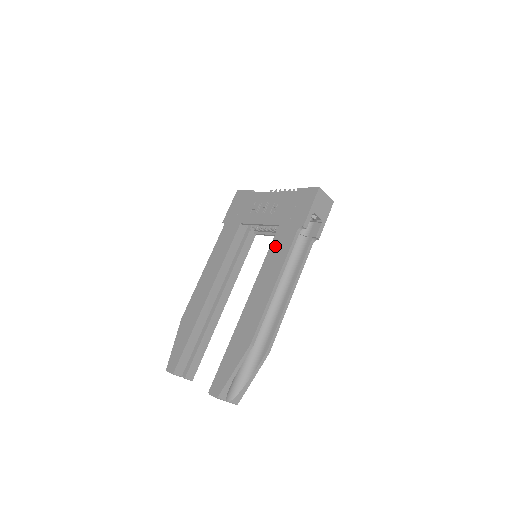
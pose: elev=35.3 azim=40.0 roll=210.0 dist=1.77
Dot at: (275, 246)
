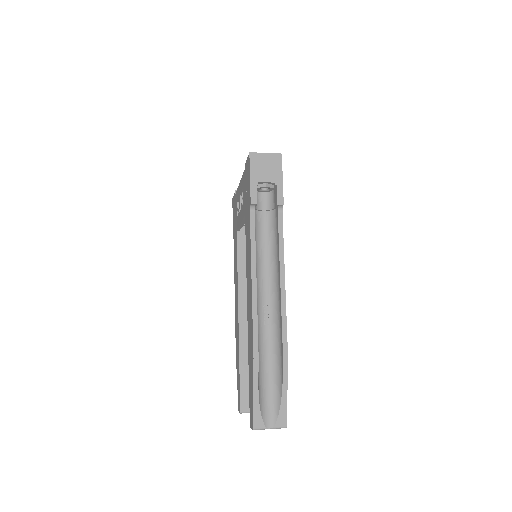
Dot at: (246, 239)
